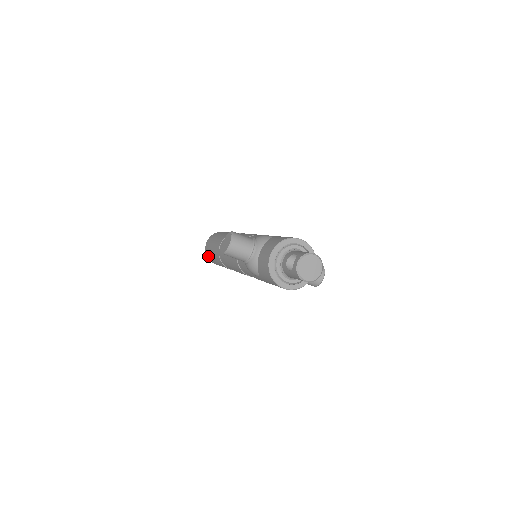
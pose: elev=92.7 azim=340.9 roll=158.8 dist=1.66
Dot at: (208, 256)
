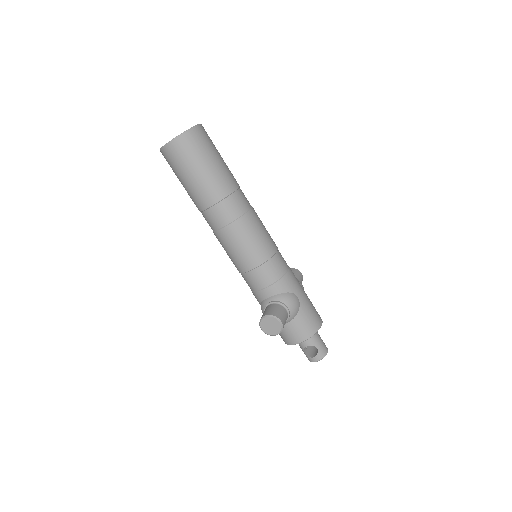
Dot at: (165, 158)
